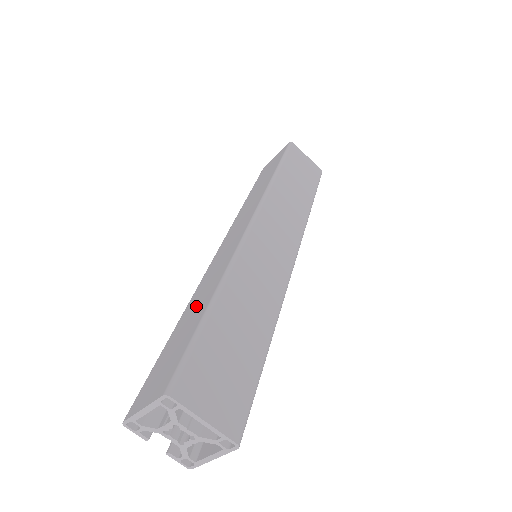
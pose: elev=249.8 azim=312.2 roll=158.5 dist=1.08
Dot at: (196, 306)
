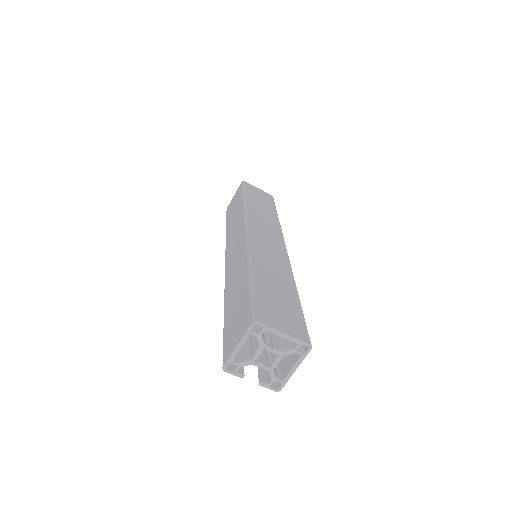
Dot at: (236, 287)
